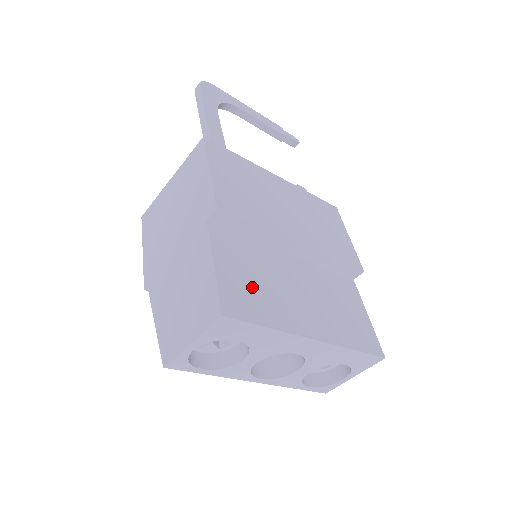
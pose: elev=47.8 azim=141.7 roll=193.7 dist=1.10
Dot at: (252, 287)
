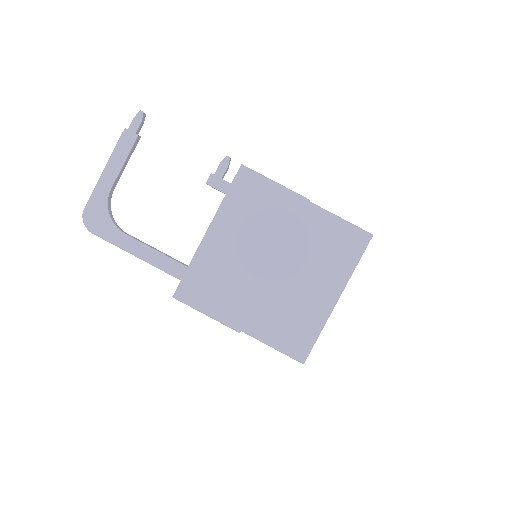
Dot at: (292, 328)
